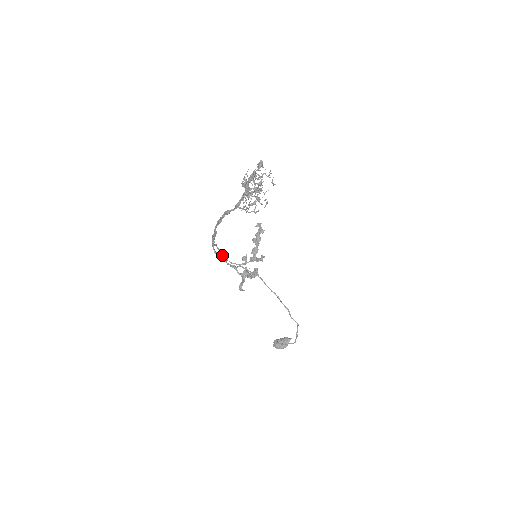
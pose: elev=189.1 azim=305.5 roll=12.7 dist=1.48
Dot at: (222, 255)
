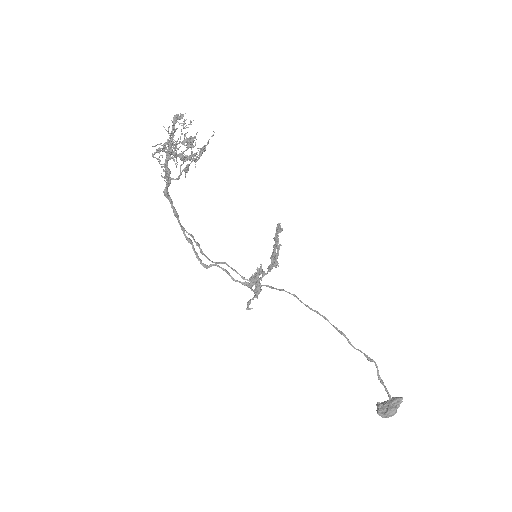
Dot at: (243, 277)
